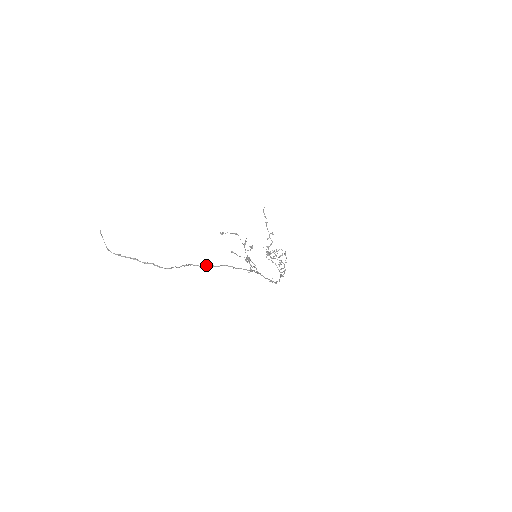
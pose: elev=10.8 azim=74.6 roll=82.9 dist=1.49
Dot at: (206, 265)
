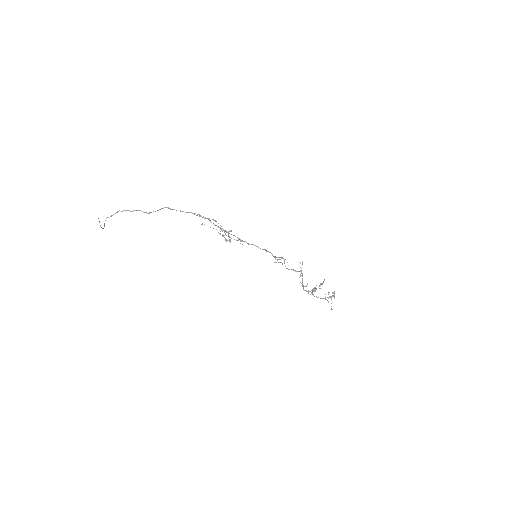
Dot at: occluded
